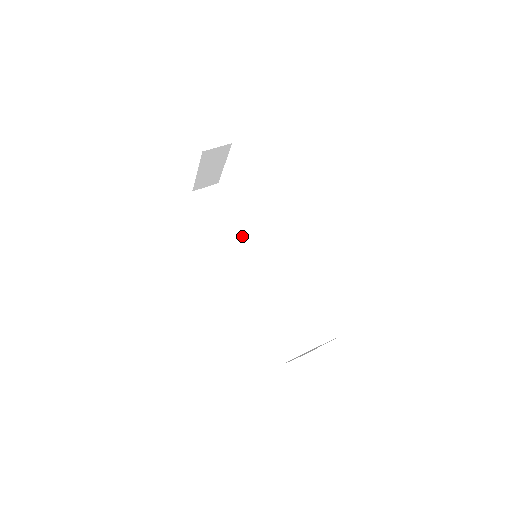
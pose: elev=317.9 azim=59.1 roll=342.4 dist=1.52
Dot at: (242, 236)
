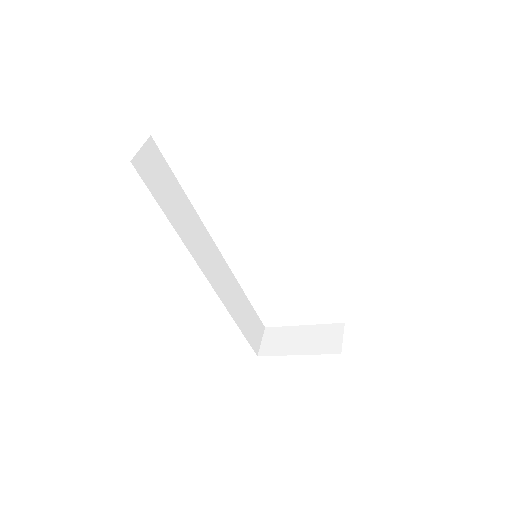
Dot at: (196, 217)
